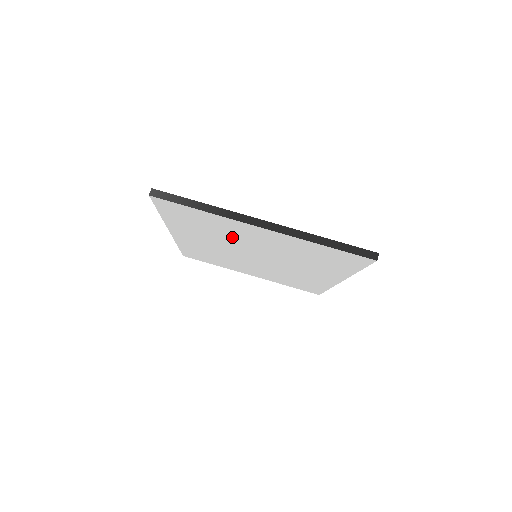
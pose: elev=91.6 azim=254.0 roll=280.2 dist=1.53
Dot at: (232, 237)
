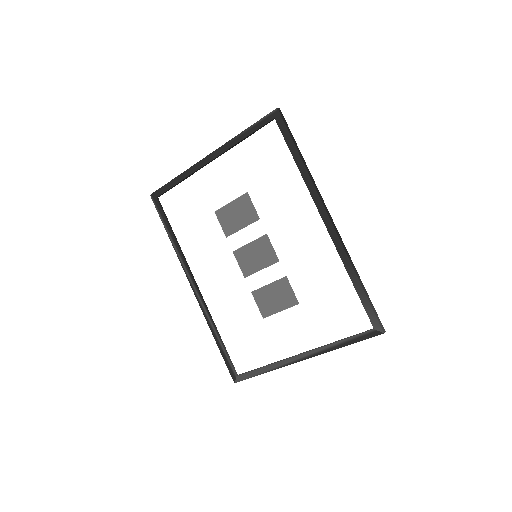
Dot at: (262, 315)
